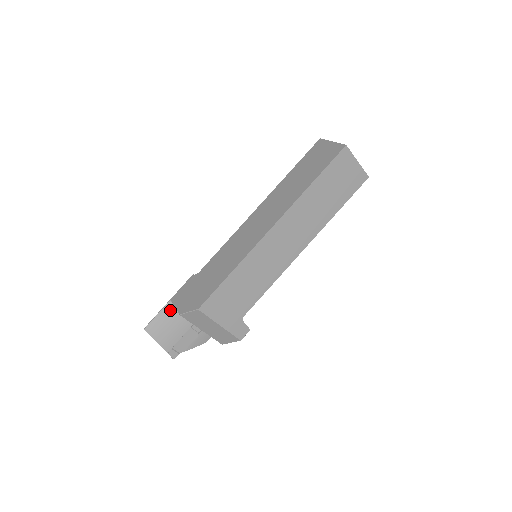
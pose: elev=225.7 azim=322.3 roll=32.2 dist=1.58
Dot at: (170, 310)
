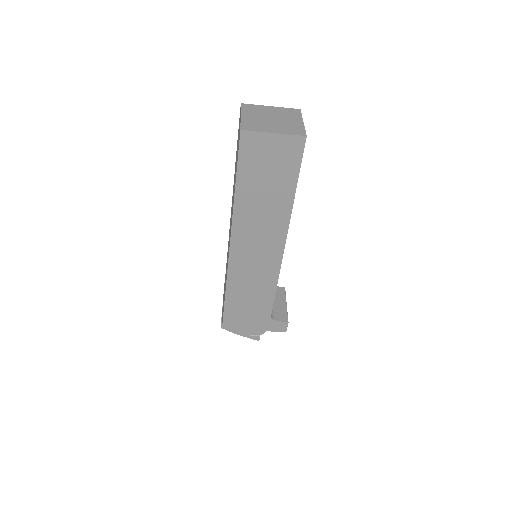
Dot at: occluded
